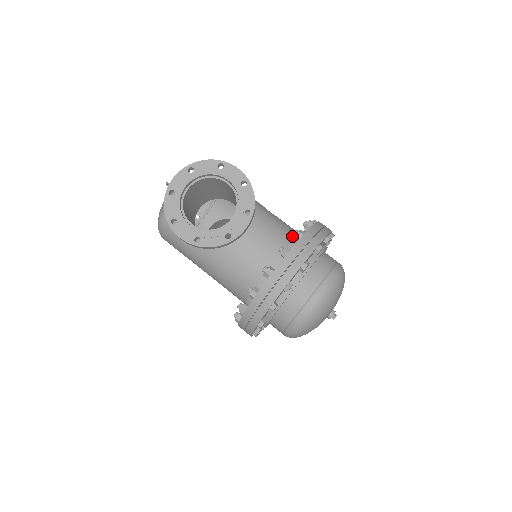
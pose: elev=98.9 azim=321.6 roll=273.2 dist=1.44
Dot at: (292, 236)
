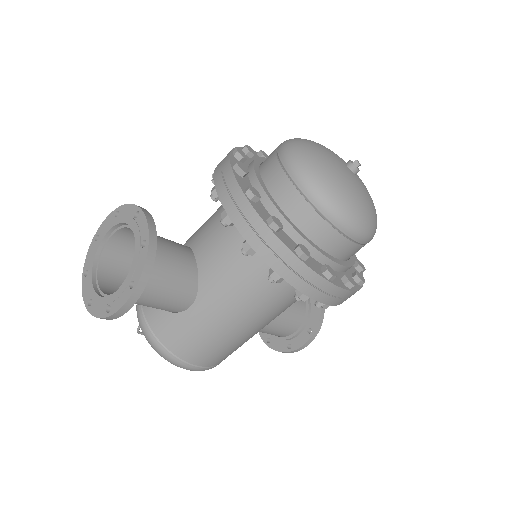
Dot at: occluded
